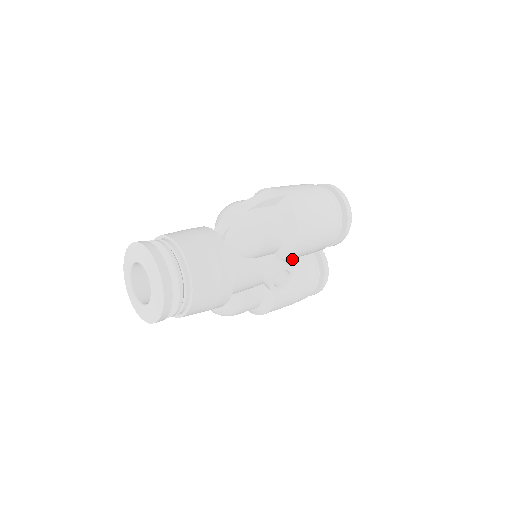
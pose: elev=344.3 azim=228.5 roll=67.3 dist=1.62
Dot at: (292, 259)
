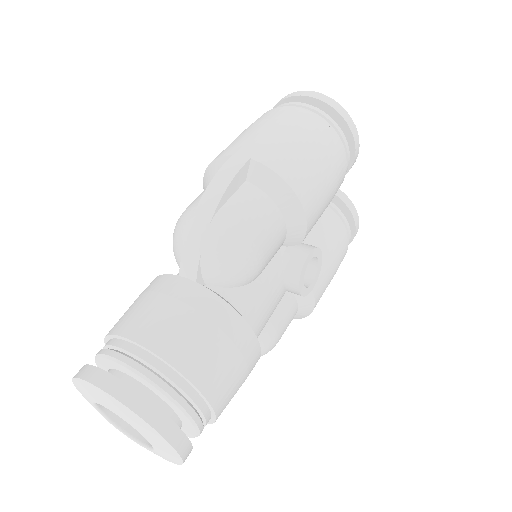
Dot at: occluded
